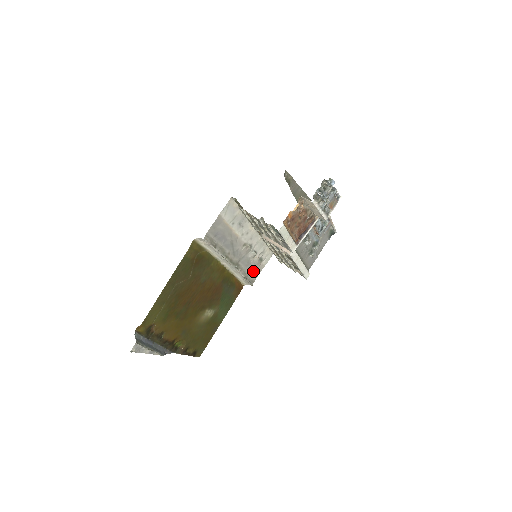
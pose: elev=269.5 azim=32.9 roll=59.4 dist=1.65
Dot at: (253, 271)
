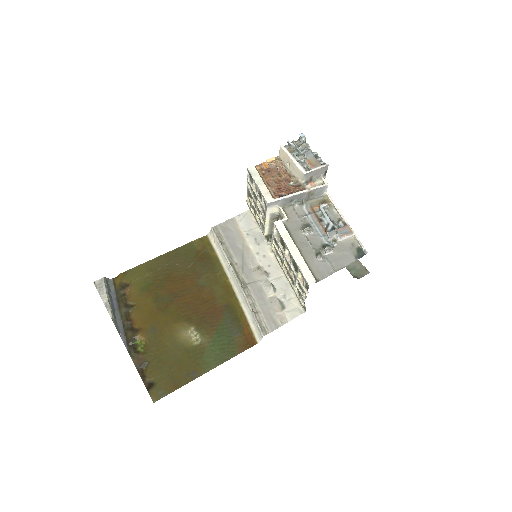
Dot at: (268, 315)
